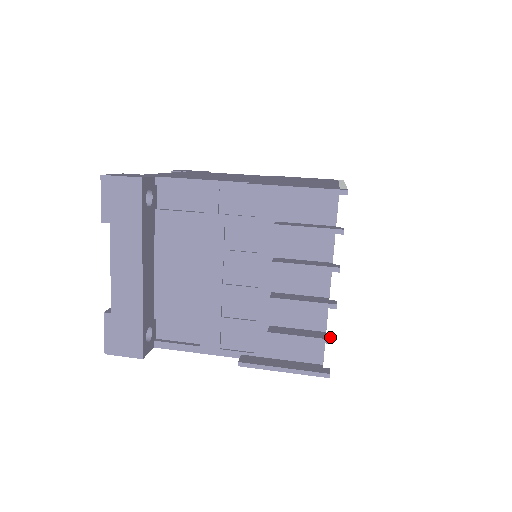
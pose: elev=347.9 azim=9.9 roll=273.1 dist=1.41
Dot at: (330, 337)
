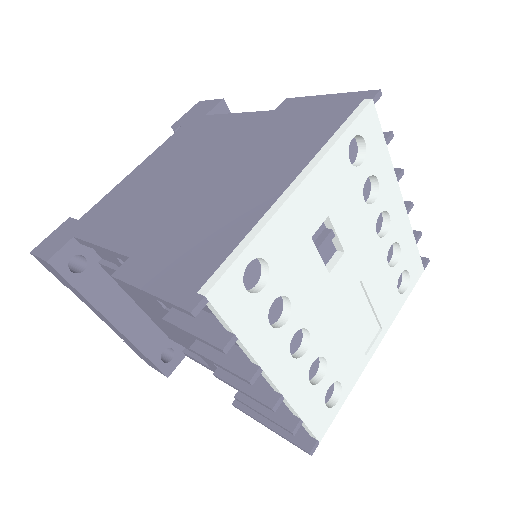
Dot at: (292, 425)
